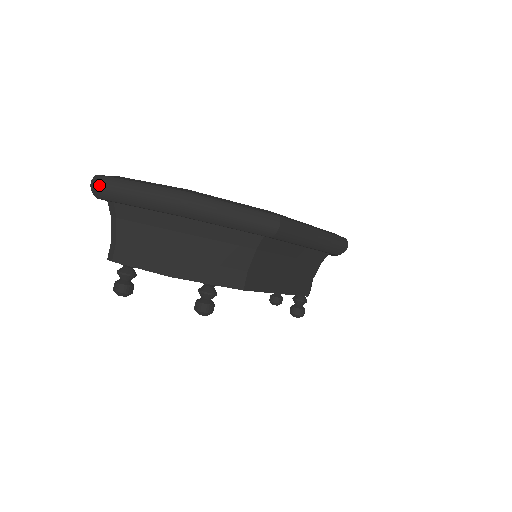
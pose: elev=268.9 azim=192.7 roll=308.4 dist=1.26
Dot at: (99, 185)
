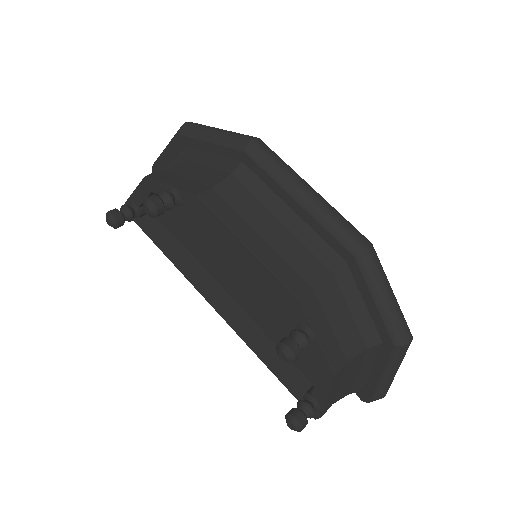
Dot at: occluded
